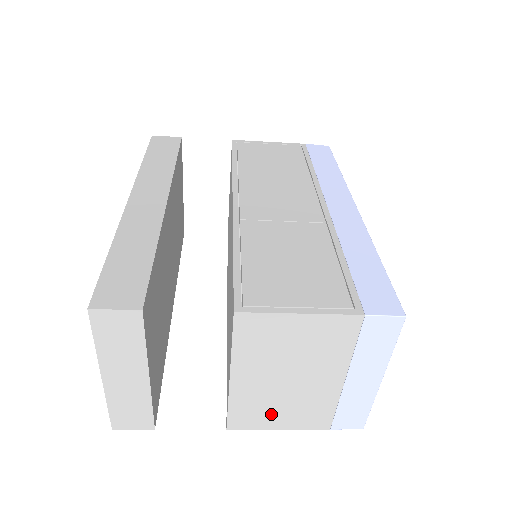
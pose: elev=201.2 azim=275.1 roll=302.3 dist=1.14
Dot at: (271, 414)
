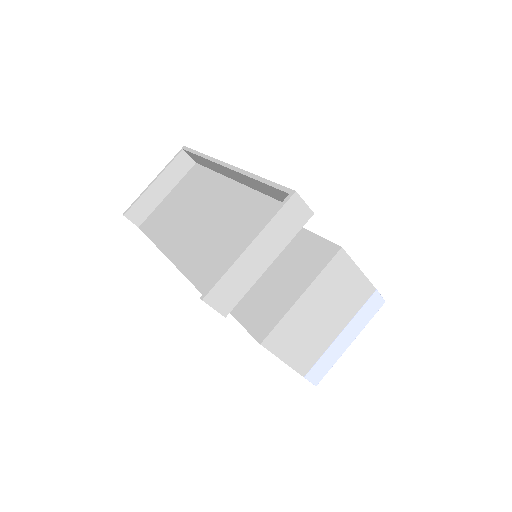
Dot at: (292, 343)
